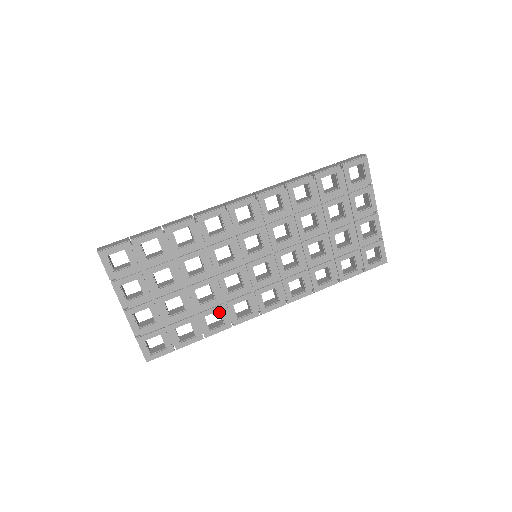
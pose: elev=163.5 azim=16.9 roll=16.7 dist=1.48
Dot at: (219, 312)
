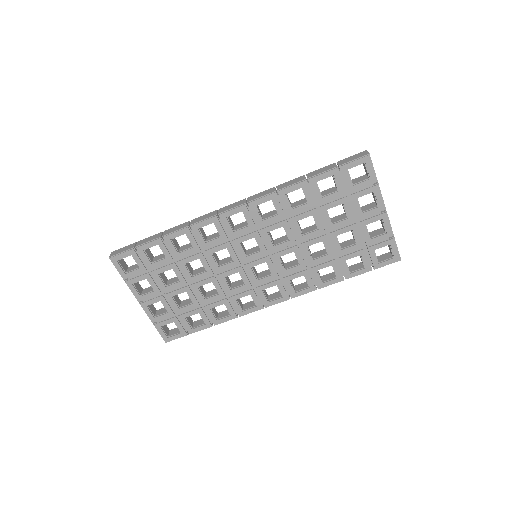
Dot at: (225, 304)
